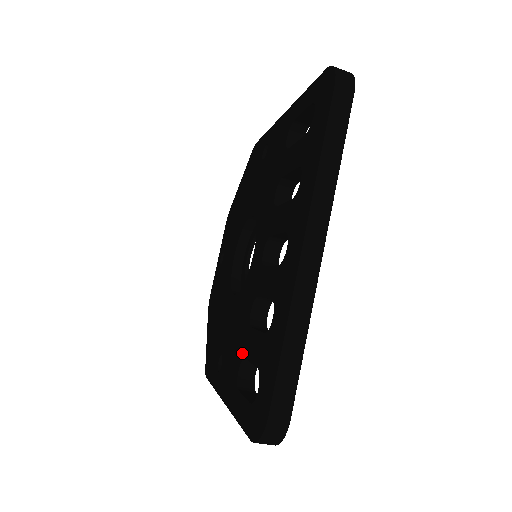
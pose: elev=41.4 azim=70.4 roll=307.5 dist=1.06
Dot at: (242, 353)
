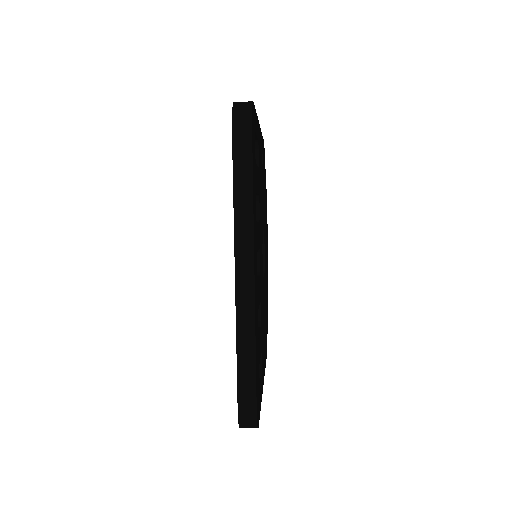
Dot at: occluded
